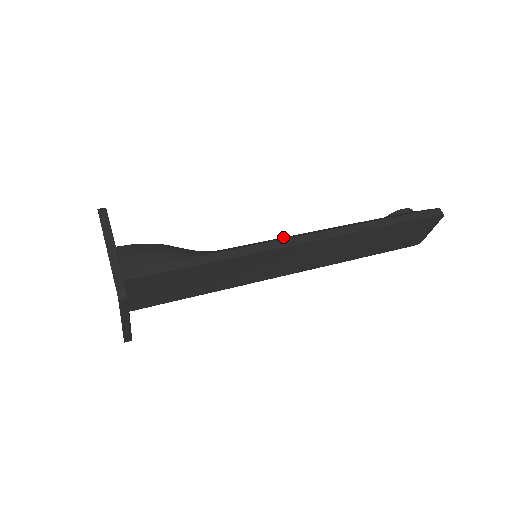
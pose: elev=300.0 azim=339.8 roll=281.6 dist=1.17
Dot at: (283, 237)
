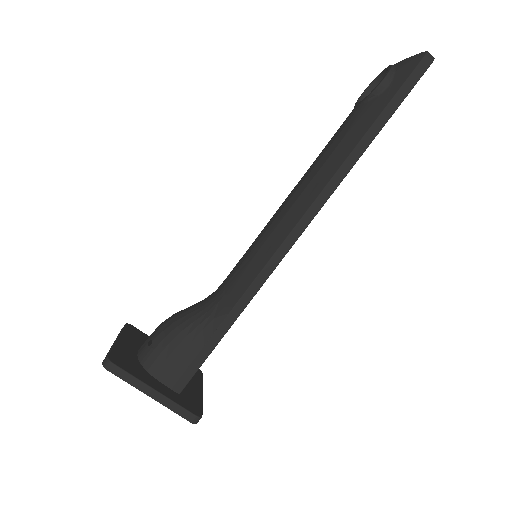
Dot at: (274, 232)
